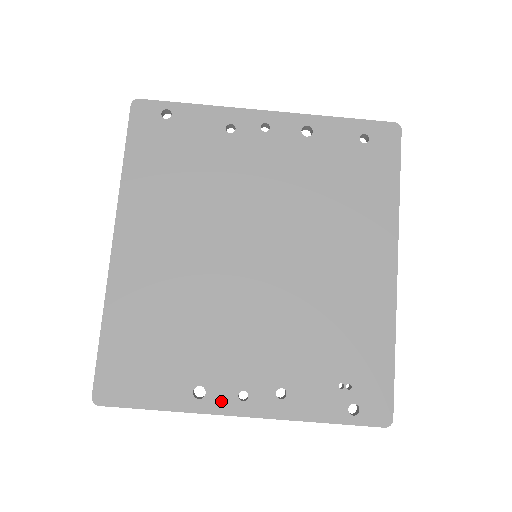
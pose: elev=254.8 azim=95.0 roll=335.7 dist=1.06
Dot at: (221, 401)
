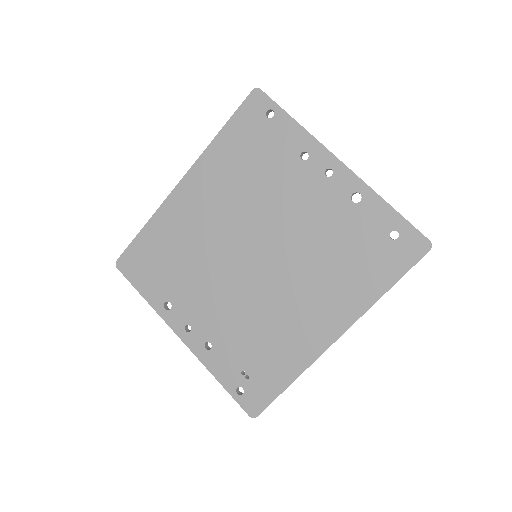
Dot at: (175, 320)
